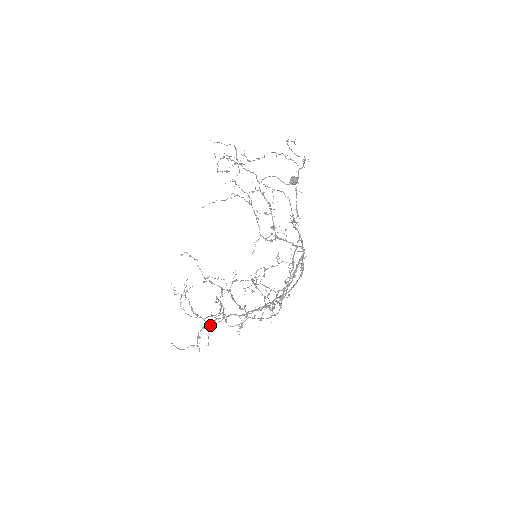
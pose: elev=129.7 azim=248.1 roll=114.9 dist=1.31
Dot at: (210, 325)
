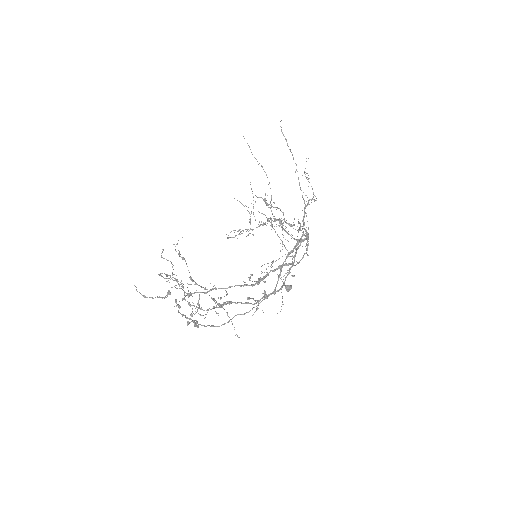
Dot at: (191, 278)
